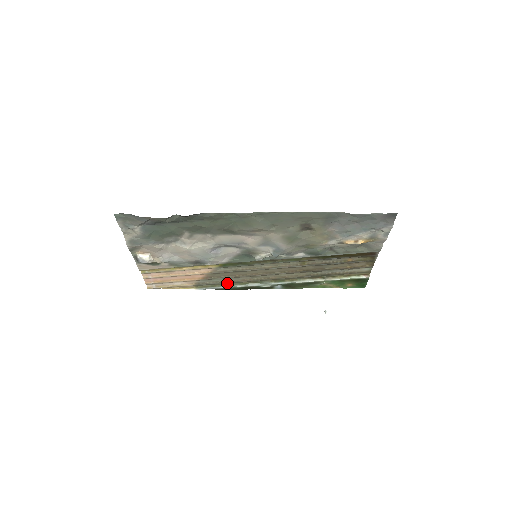
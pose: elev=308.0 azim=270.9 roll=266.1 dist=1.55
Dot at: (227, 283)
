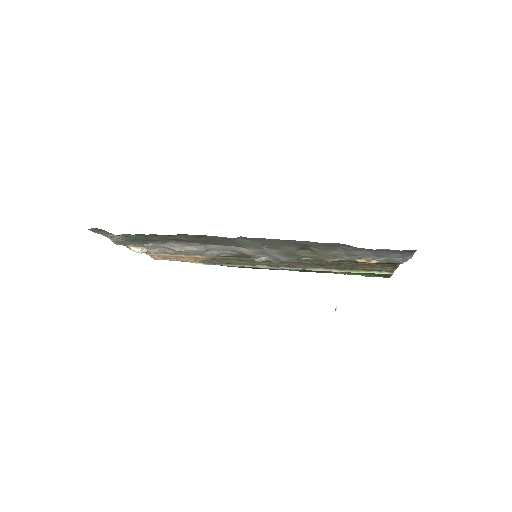
Dot at: (234, 263)
